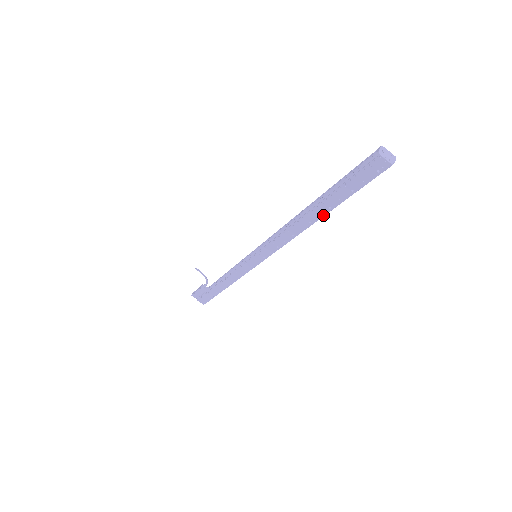
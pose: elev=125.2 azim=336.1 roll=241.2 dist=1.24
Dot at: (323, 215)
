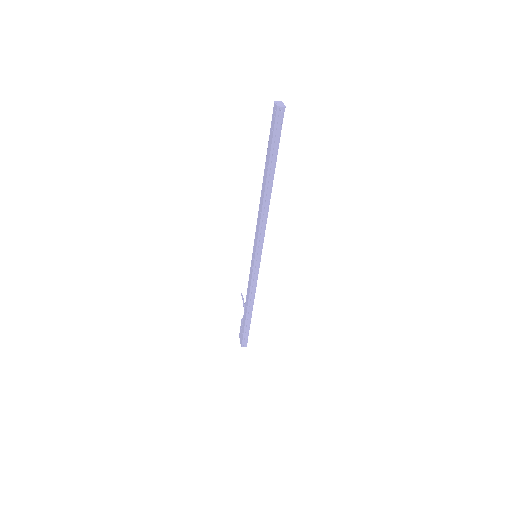
Dot at: (266, 178)
